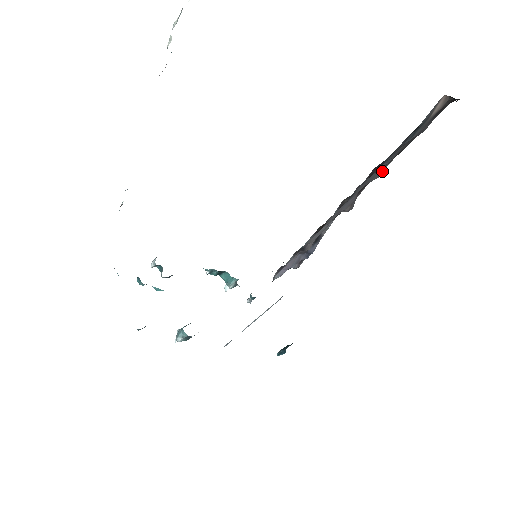
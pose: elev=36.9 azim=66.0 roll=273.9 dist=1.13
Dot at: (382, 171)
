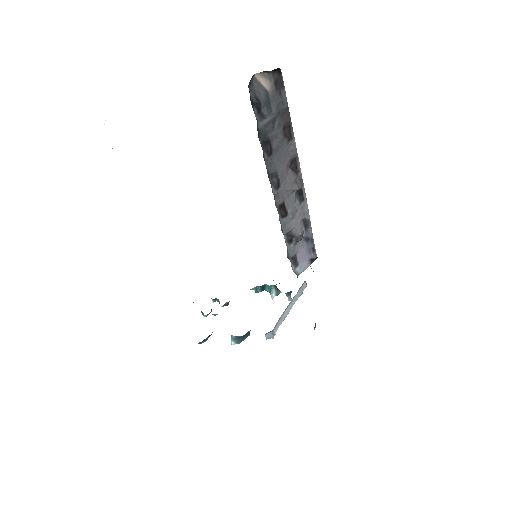
Dot at: (293, 146)
